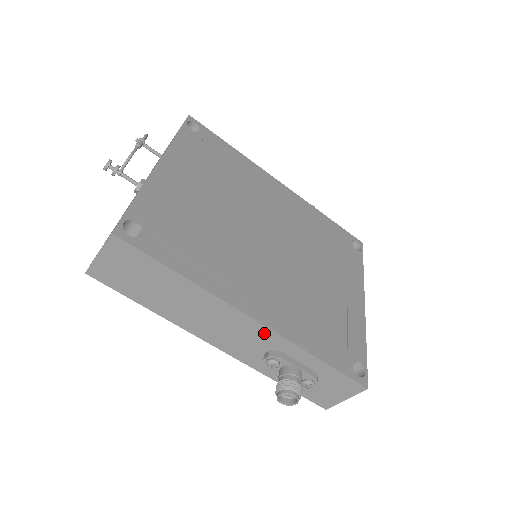
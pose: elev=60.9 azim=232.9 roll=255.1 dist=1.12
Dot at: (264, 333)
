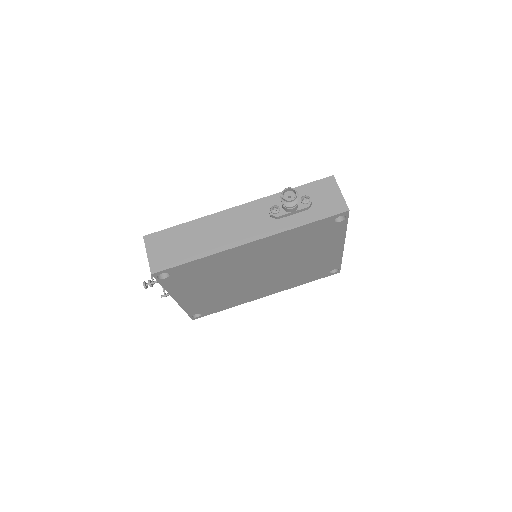
Dot at: (253, 207)
